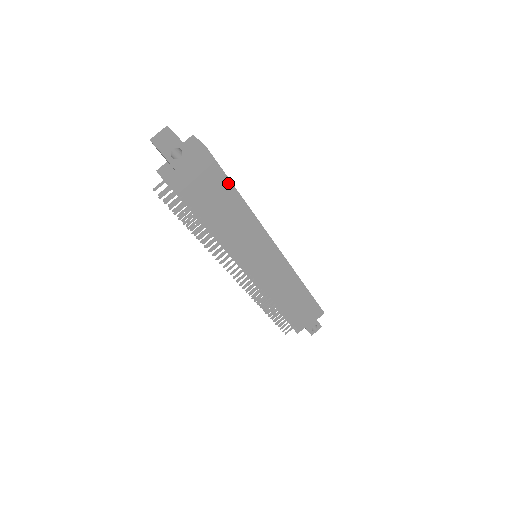
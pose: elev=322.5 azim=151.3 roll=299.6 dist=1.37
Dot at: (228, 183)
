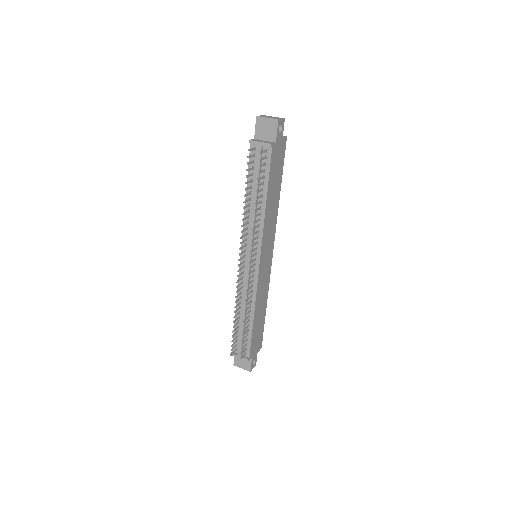
Dot at: (281, 173)
